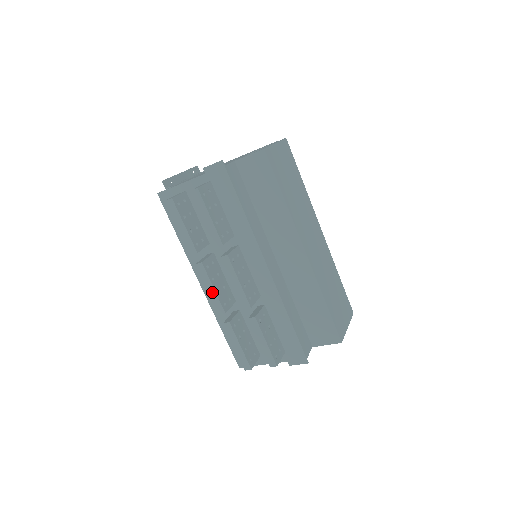
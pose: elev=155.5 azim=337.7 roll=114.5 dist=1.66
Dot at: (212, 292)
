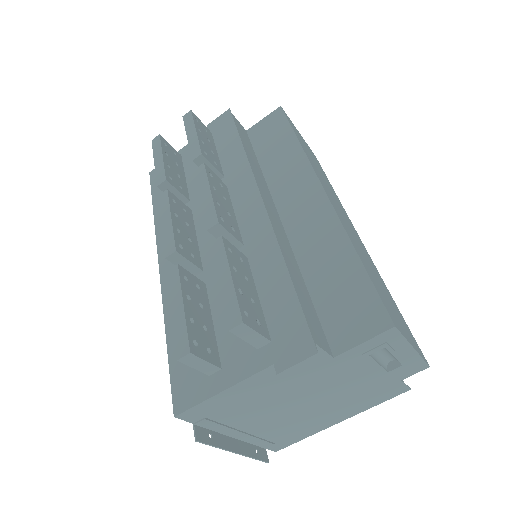
Dot at: (167, 225)
